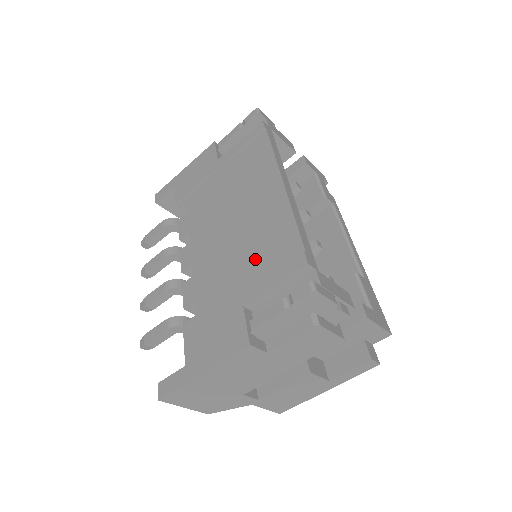
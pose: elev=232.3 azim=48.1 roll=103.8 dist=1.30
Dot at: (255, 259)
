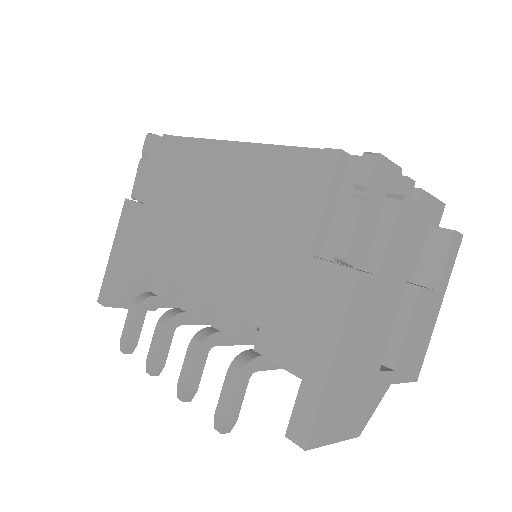
Dot at: (276, 214)
